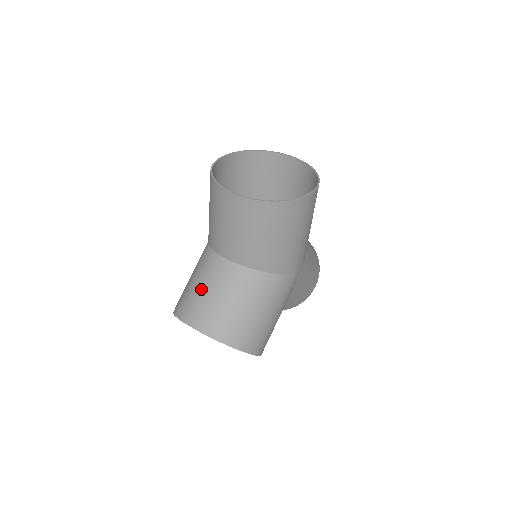
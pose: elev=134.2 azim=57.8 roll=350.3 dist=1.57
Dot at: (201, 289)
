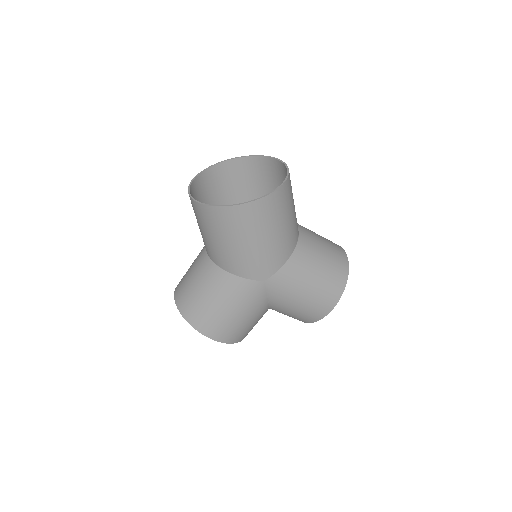
Dot at: (190, 266)
